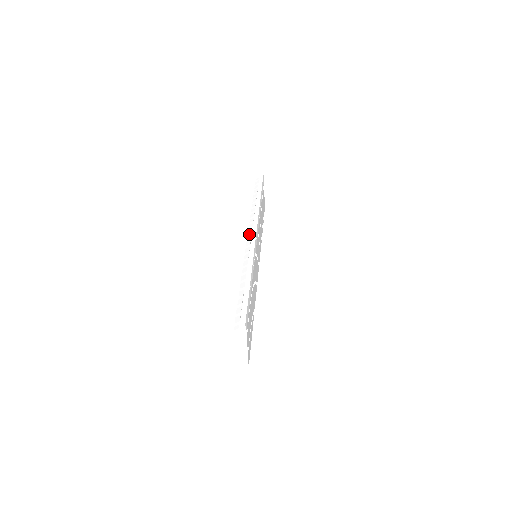
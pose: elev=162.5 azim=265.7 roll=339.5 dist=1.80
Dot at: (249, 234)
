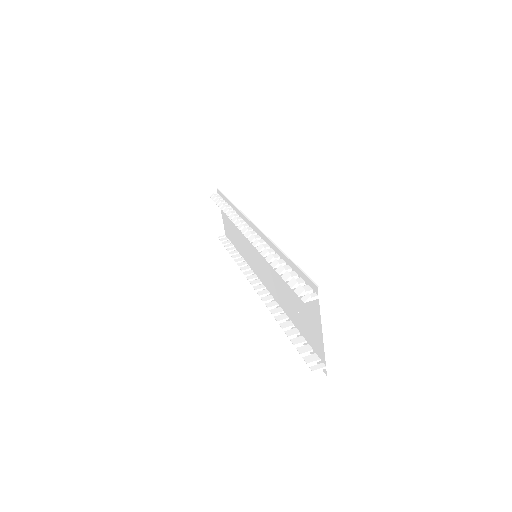
Dot at: (241, 229)
